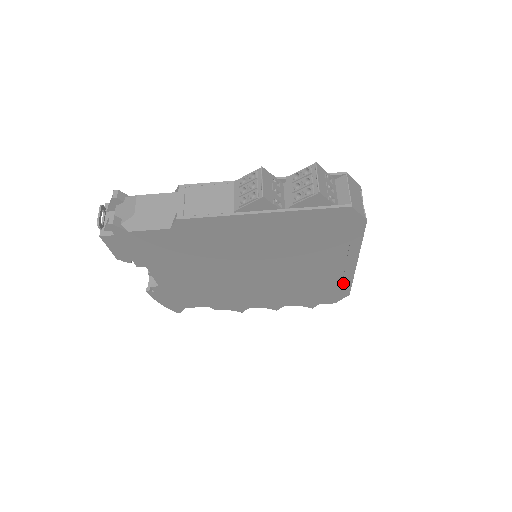
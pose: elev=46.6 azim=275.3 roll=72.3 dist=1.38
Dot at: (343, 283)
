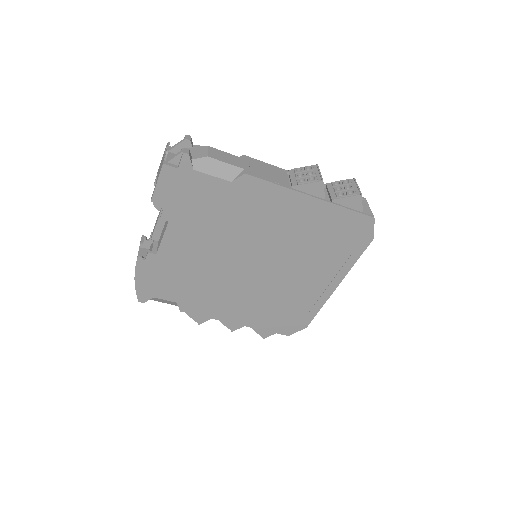
Dot at: (312, 309)
